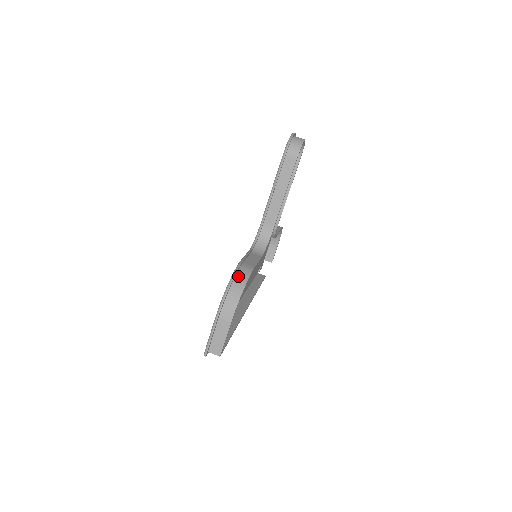
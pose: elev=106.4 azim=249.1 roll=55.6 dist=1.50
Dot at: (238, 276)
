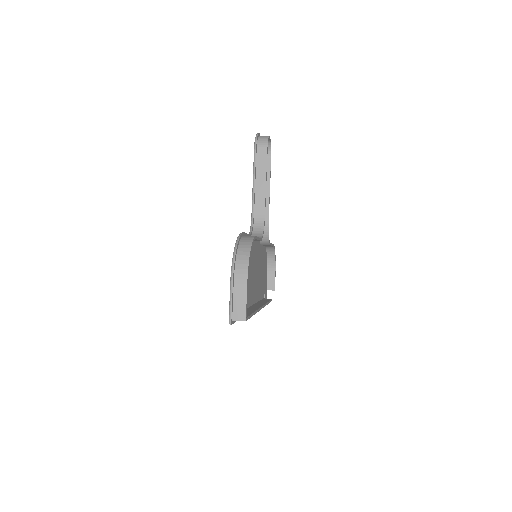
Dot at: (242, 240)
